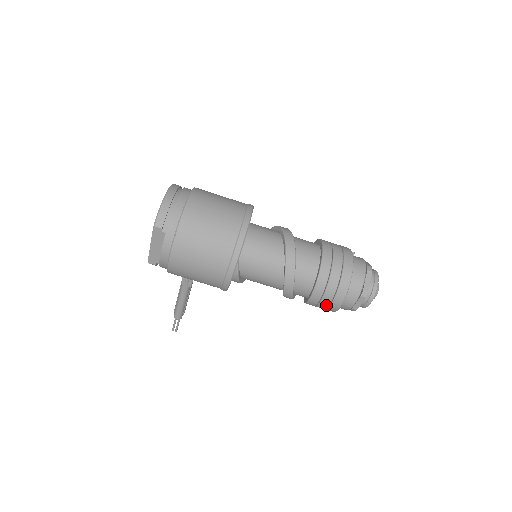
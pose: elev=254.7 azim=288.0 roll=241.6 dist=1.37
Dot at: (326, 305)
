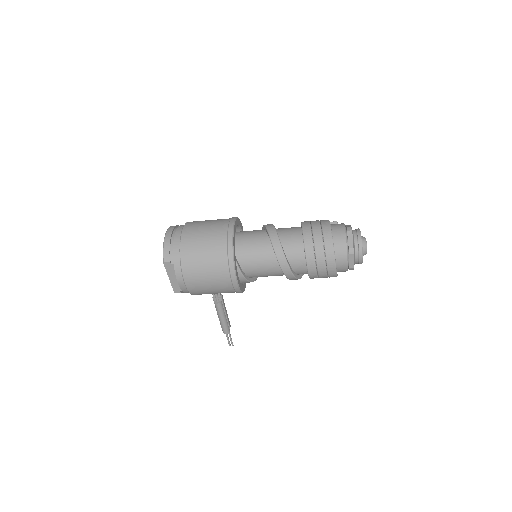
Dot at: (324, 273)
